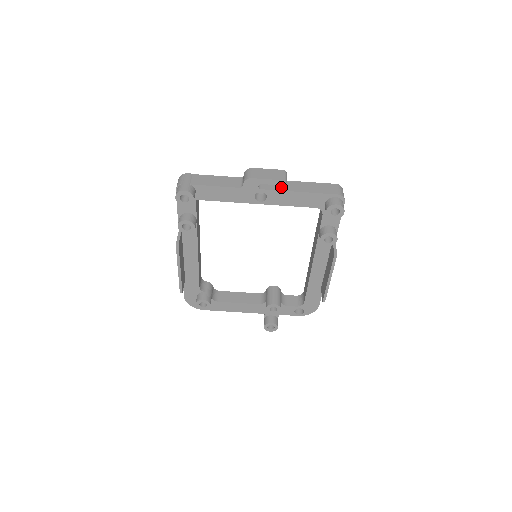
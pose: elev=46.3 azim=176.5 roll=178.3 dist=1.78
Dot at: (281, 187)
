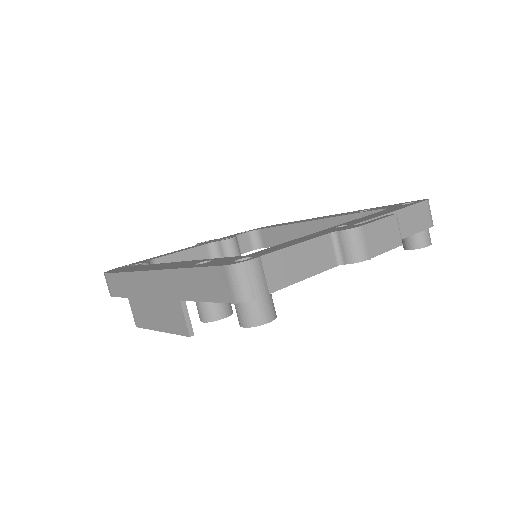
Dot at: occluded
